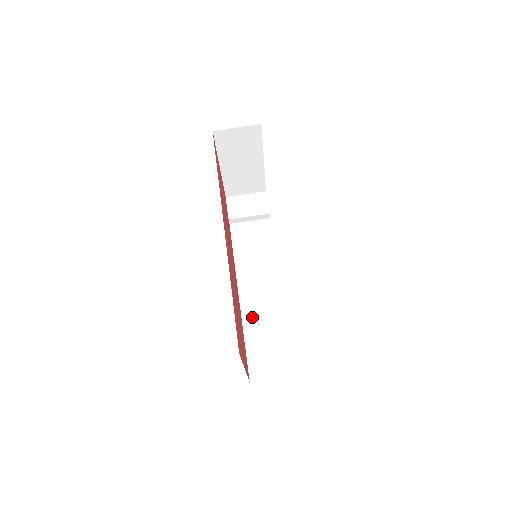
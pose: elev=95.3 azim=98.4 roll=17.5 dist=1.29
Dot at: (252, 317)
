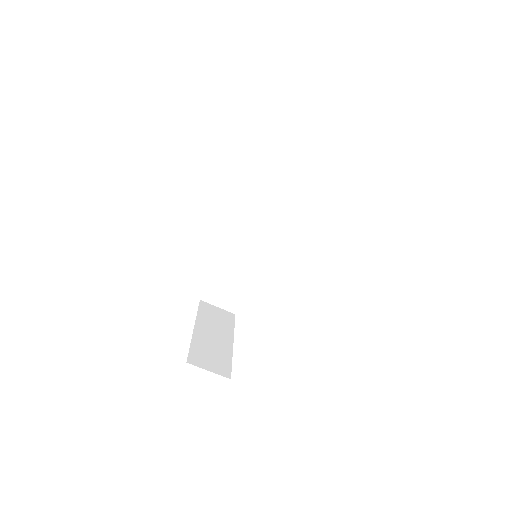
Dot at: (231, 259)
